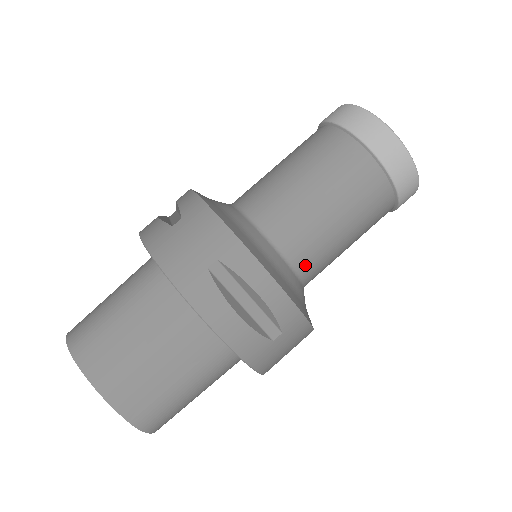
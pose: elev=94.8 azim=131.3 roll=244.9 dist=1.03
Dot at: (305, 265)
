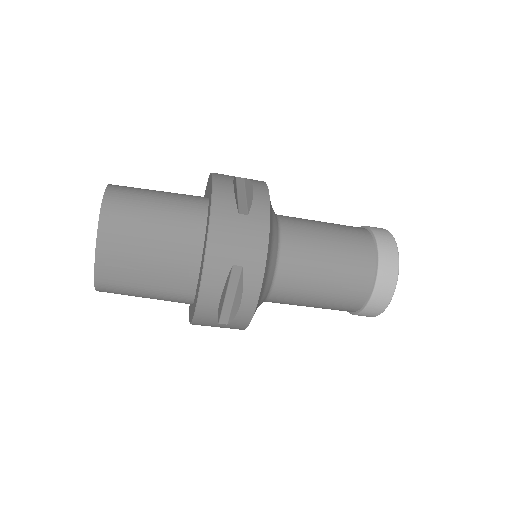
Dot at: (276, 299)
